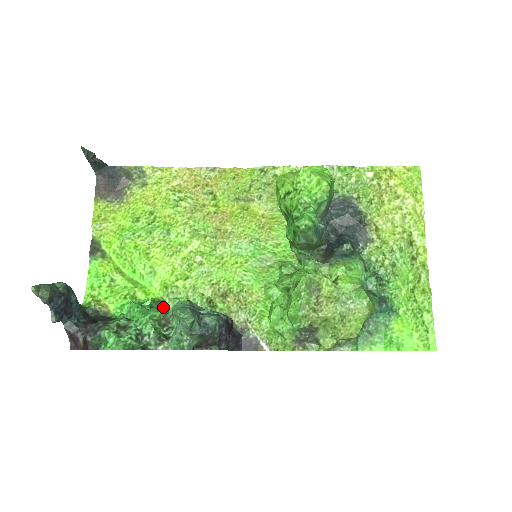
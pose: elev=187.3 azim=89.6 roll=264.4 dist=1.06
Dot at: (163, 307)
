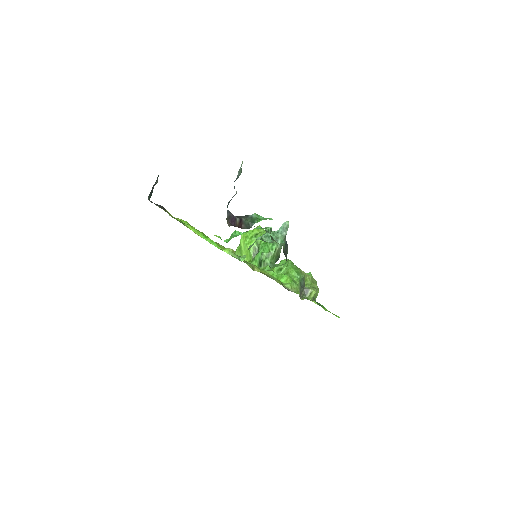
Dot at: occluded
